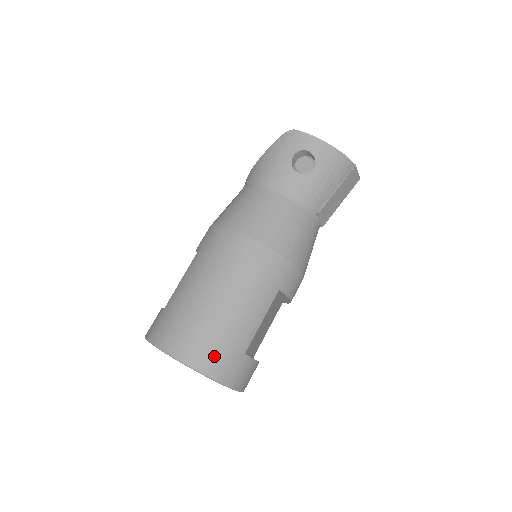
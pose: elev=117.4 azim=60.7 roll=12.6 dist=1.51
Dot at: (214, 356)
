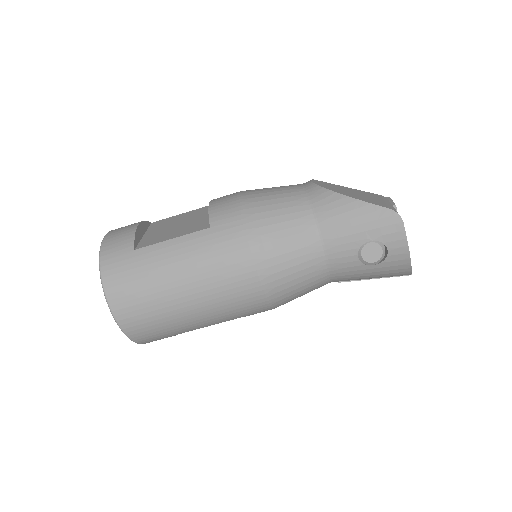
Dot at: (146, 332)
